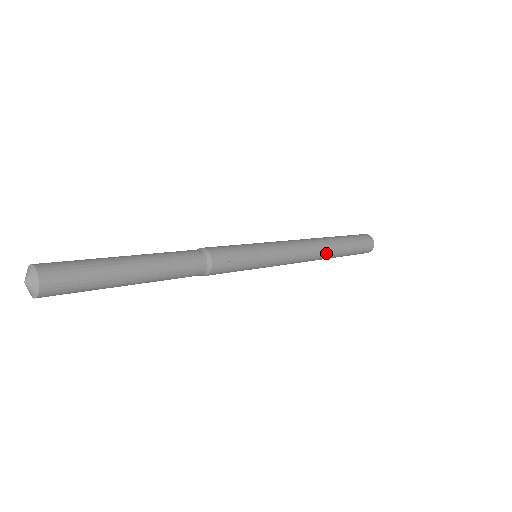
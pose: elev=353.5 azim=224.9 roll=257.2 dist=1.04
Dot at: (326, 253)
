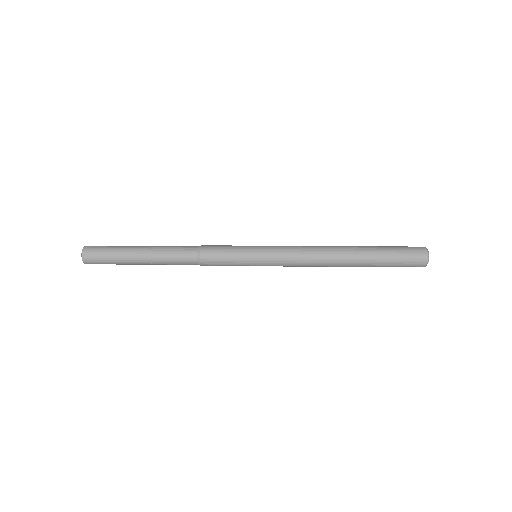
Dot at: (339, 266)
